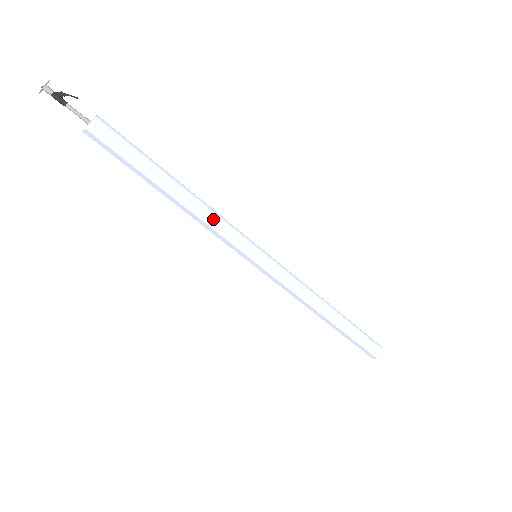
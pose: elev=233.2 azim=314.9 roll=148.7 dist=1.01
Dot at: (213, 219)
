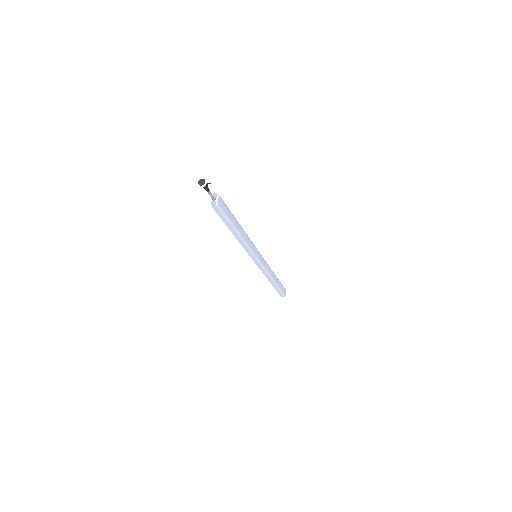
Dot at: (248, 242)
